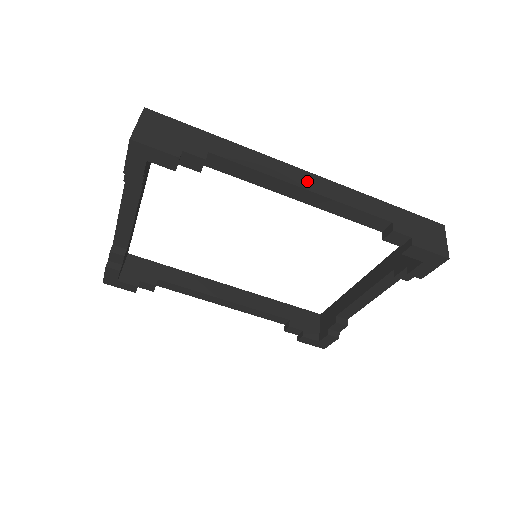
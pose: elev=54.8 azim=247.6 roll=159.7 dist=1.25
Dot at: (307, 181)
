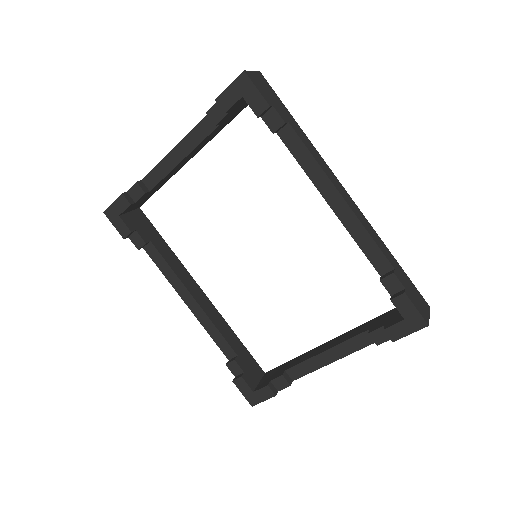
Dot at: (345, 195)
